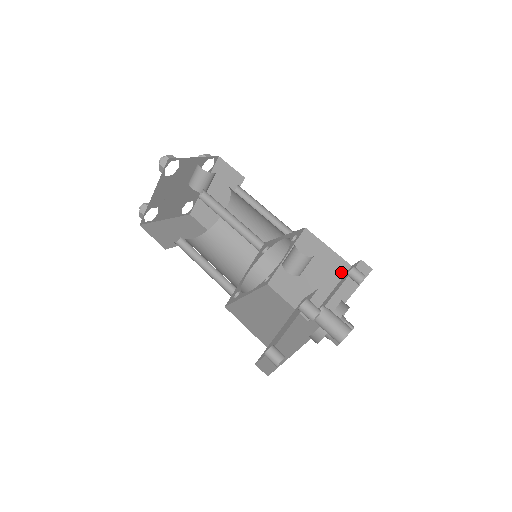
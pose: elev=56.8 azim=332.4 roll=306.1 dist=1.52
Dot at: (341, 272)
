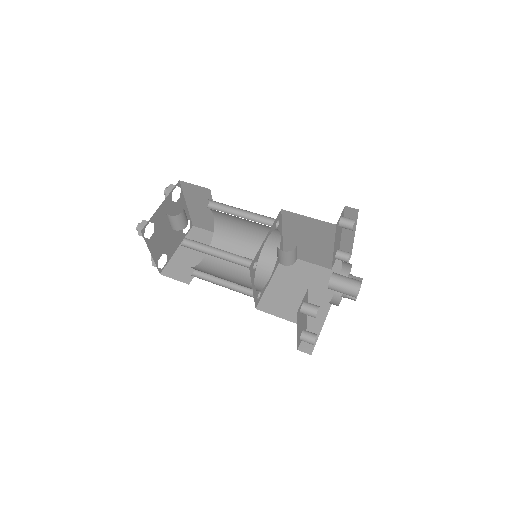
Dot at: (331, 231)
